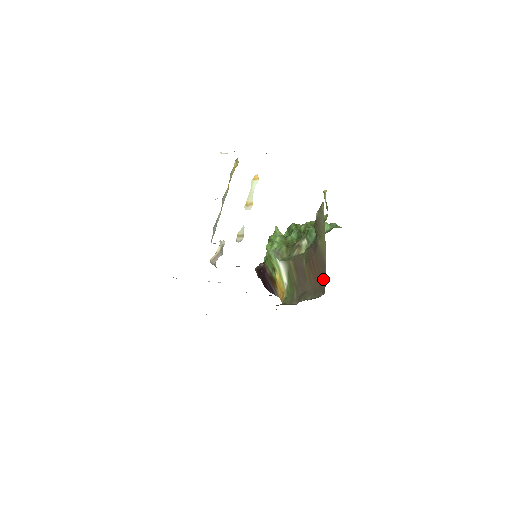
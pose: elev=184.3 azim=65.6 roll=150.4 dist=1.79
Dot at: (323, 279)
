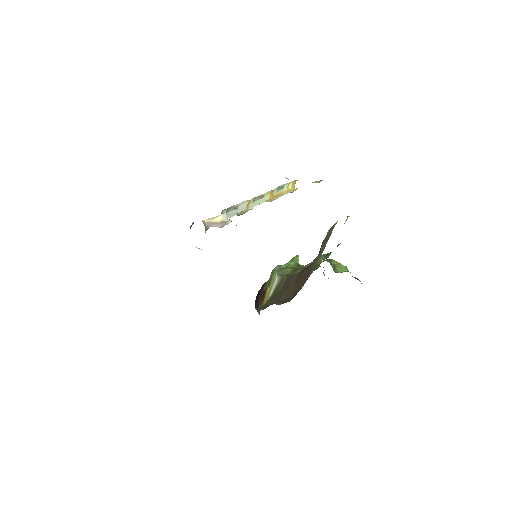
Dot at: (299, 289)
